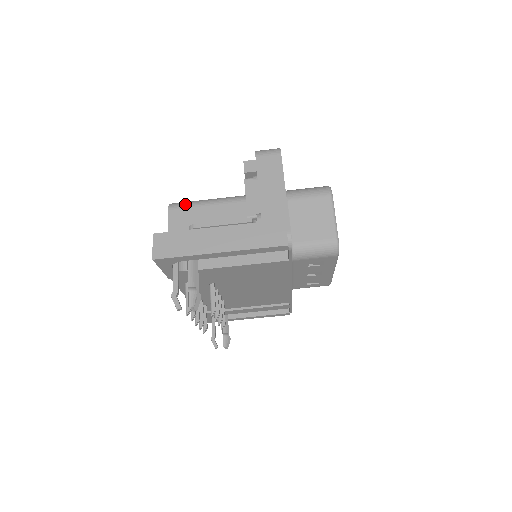
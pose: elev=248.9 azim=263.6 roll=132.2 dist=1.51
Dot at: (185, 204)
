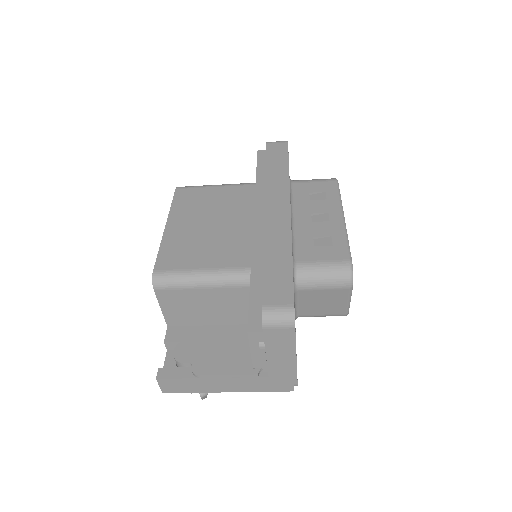
Dot at: (173, 285)
